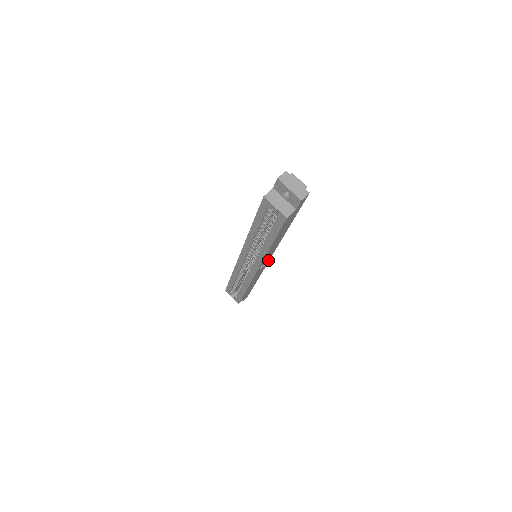
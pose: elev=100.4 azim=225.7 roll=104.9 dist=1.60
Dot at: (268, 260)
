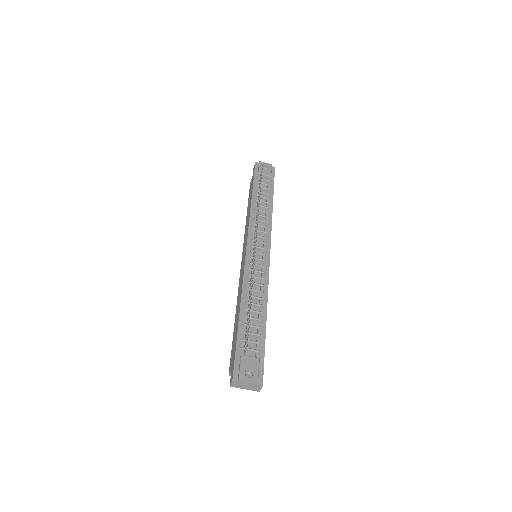
Dot at: (269, 256)
